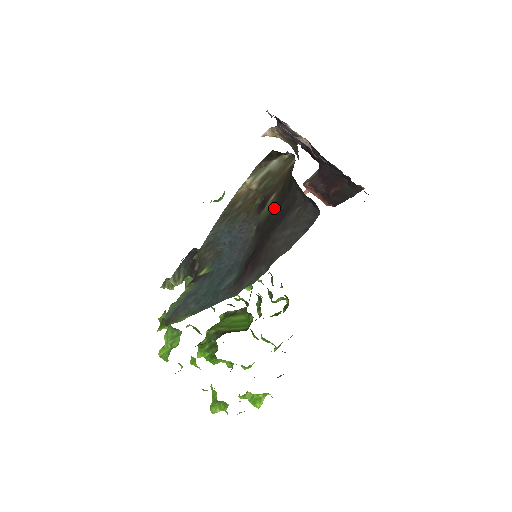
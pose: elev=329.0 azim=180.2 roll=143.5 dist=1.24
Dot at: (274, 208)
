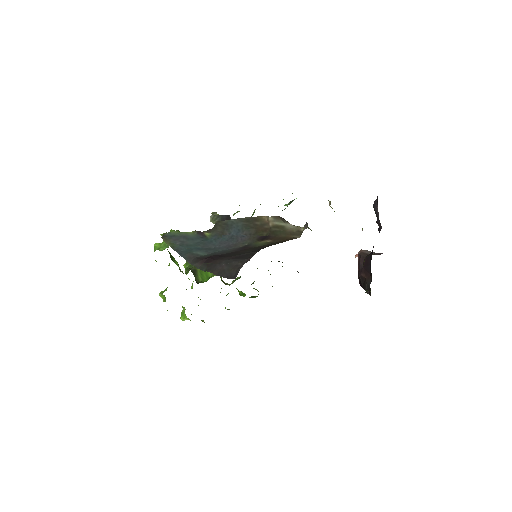
Dot at: (257, 247)
